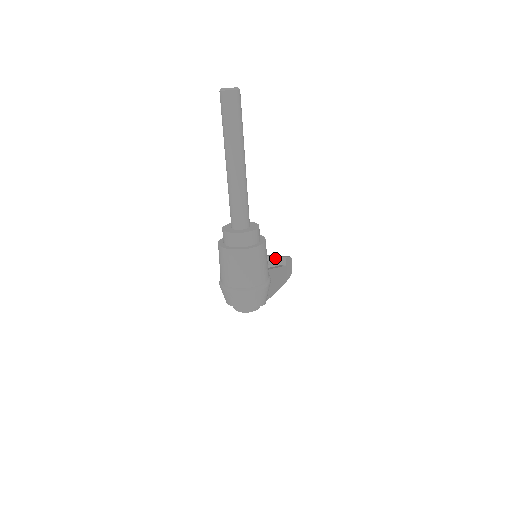
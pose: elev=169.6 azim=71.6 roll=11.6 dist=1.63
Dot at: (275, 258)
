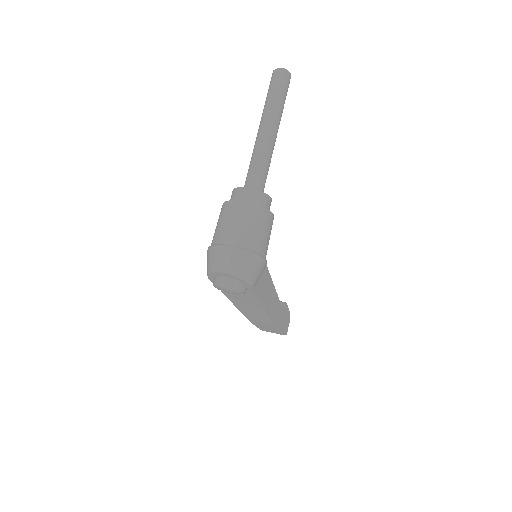
Dot at: occluded
